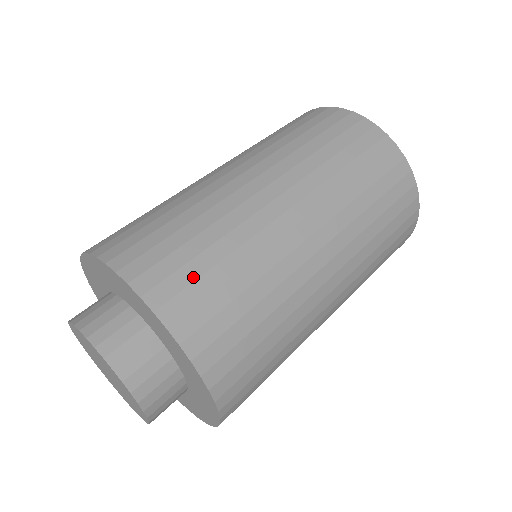
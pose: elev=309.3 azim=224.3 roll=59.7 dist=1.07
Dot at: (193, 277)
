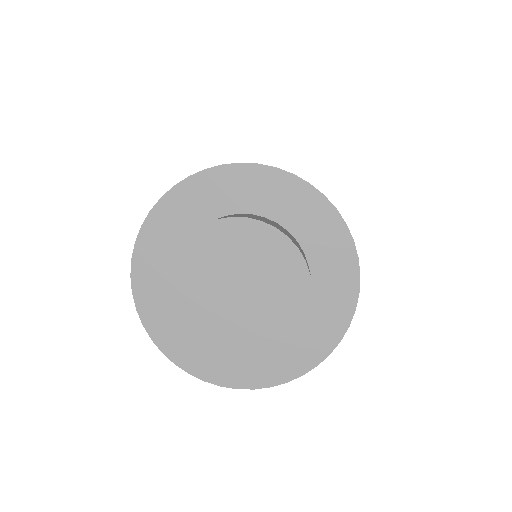
Dot at: occluded
